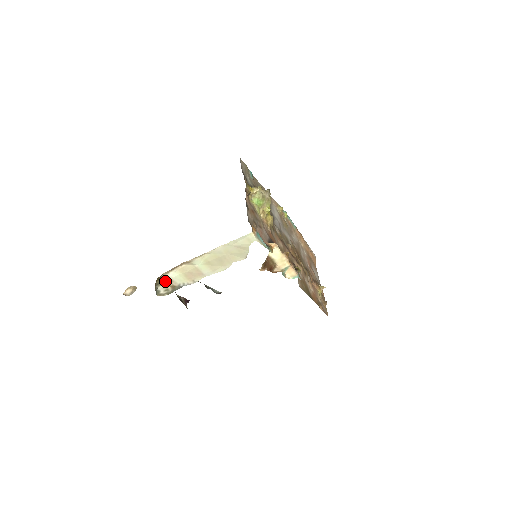
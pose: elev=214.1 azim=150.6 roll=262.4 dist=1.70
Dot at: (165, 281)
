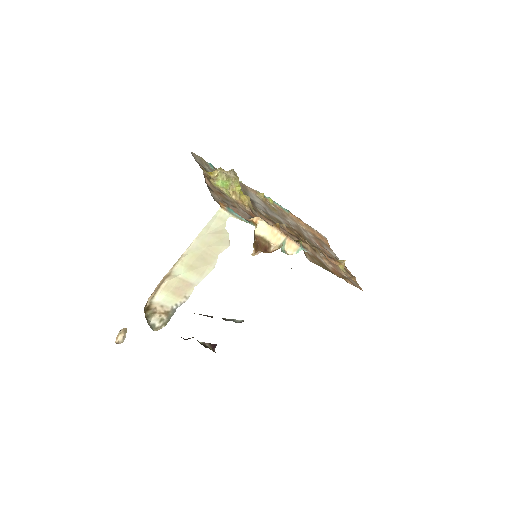
Dot at: (154, 309)
